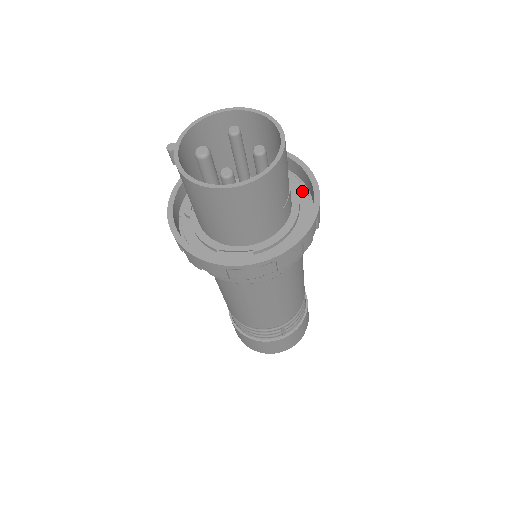
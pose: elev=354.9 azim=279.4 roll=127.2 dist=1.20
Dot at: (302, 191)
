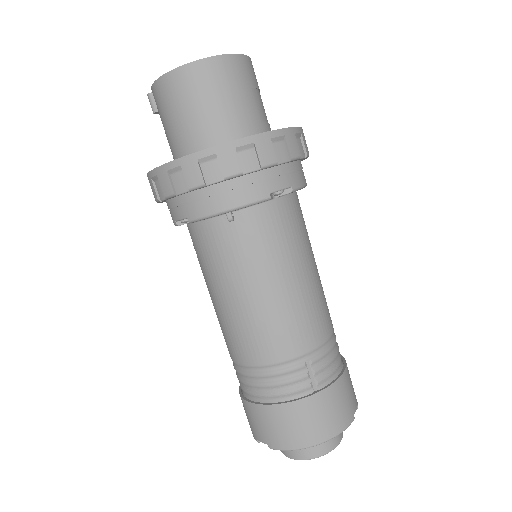
Dot at: occluded
